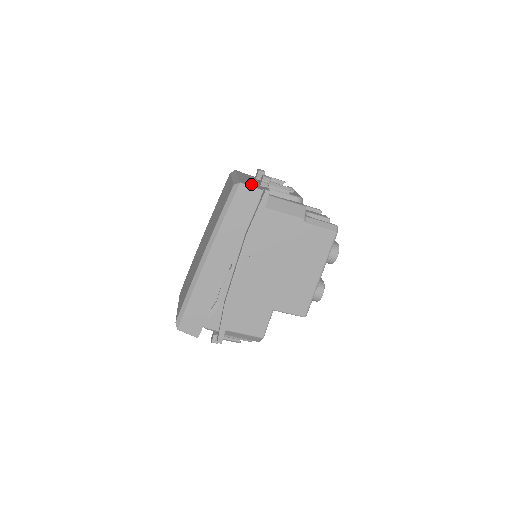
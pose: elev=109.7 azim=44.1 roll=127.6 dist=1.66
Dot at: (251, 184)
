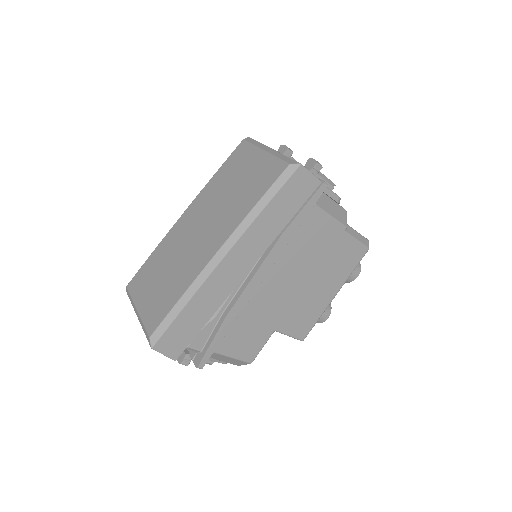
Dot at: occluded
